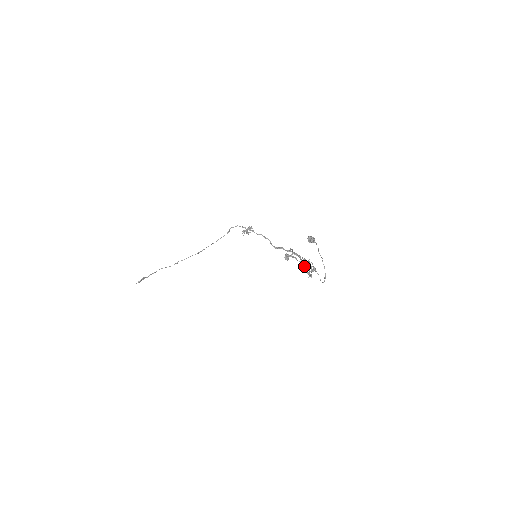
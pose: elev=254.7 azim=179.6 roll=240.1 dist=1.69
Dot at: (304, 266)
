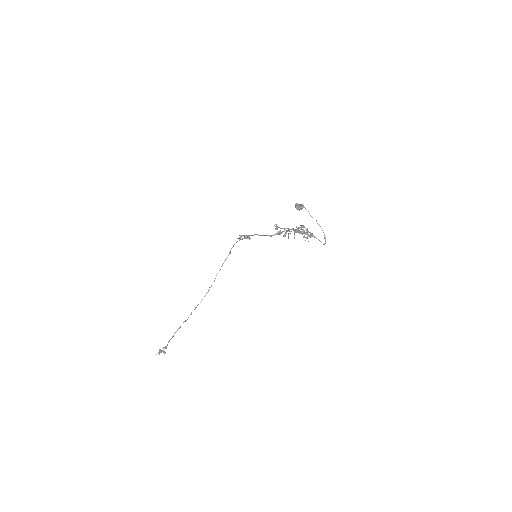
Dot at: (297, 229)
